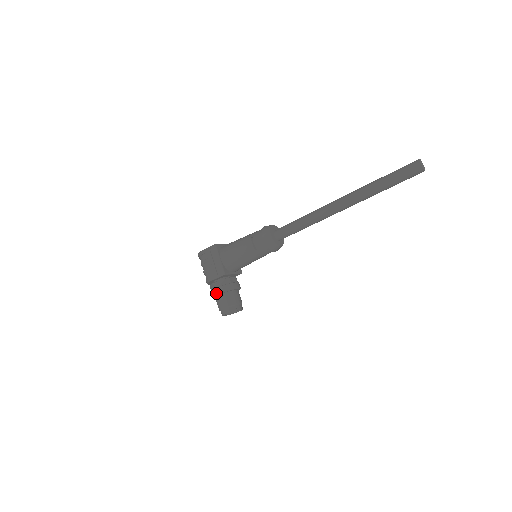
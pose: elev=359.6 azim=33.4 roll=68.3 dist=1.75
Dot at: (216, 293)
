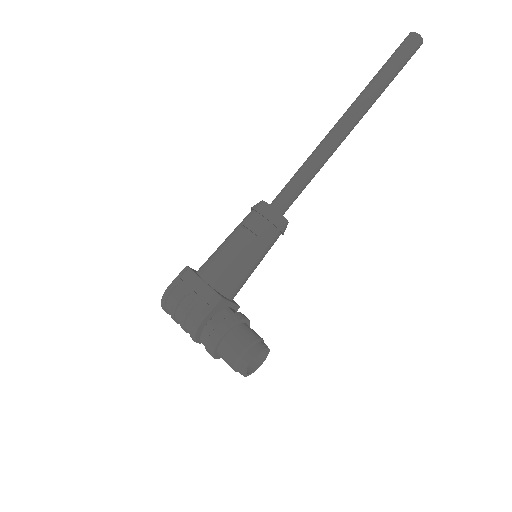
Dot at: (219, 335)
